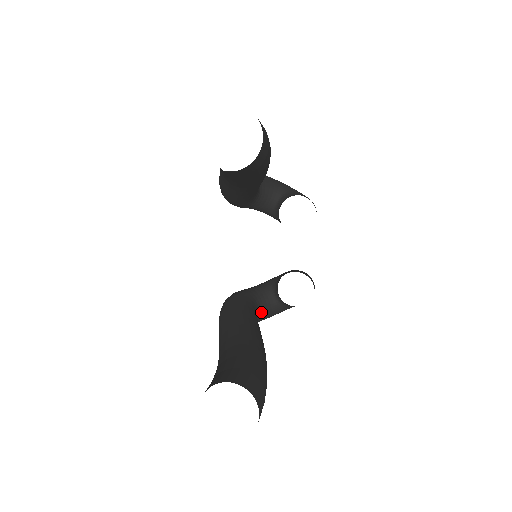
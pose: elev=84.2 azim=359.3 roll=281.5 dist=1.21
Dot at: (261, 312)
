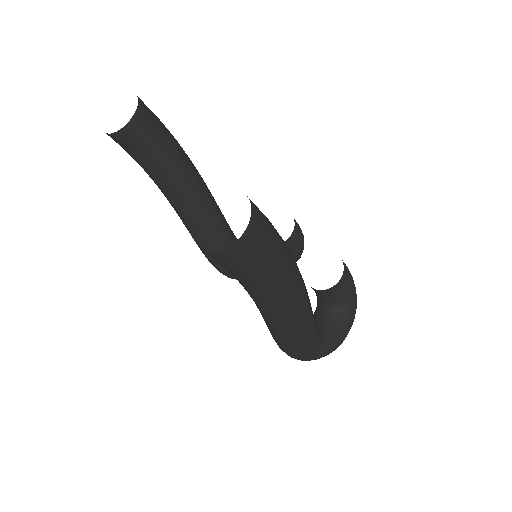
Dot at: (322, 326)
